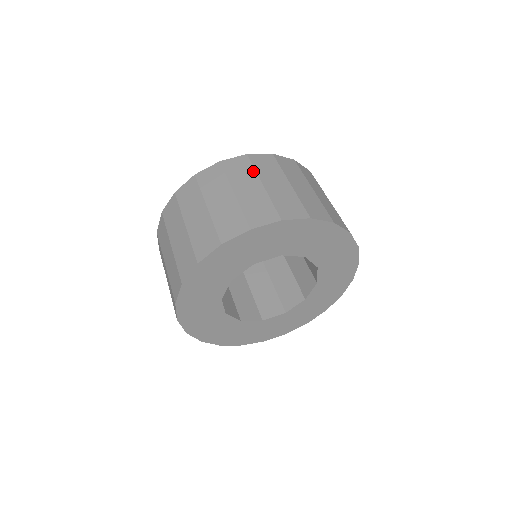
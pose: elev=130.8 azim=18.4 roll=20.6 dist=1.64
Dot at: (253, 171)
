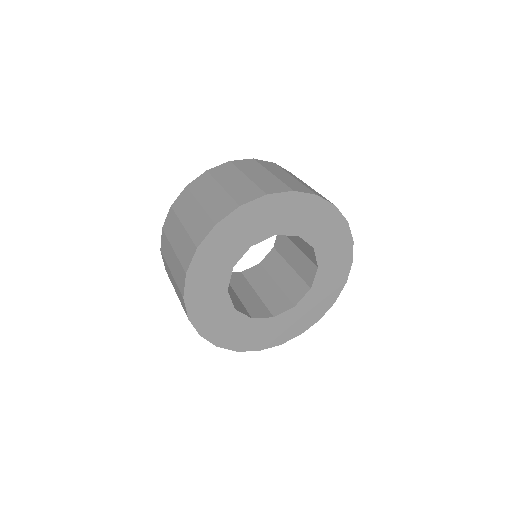
Dot at: (237, 170)
